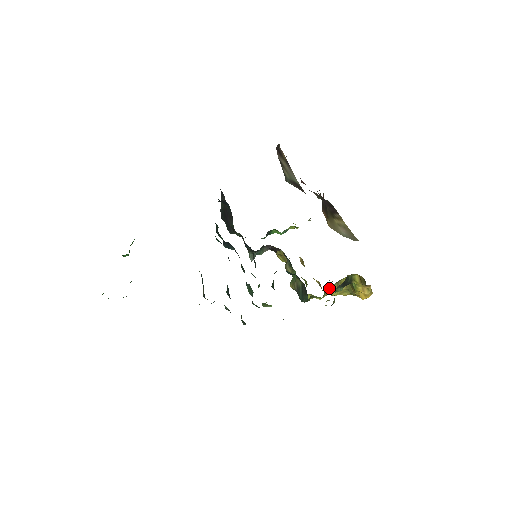
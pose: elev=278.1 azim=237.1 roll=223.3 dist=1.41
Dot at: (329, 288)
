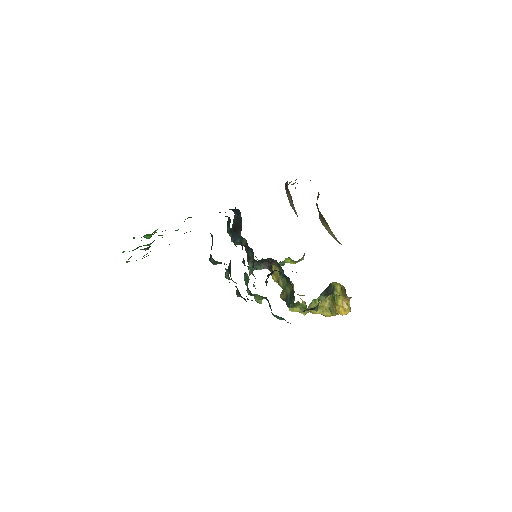
Dot at: (313, 302)
